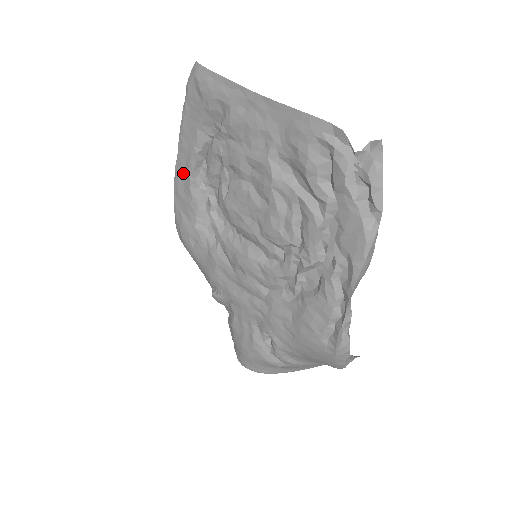
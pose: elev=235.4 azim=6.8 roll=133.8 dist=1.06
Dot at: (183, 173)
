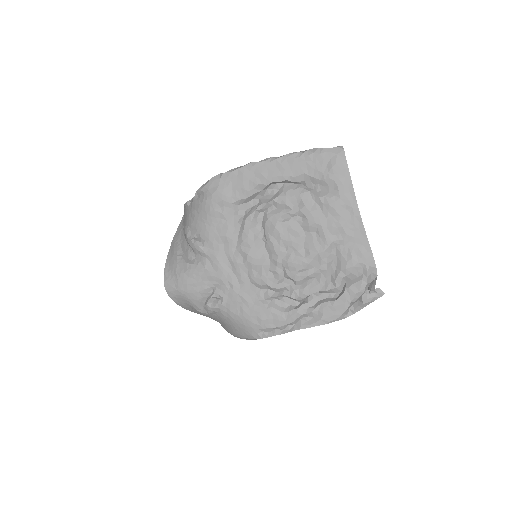
Dot at: (262, 173)
